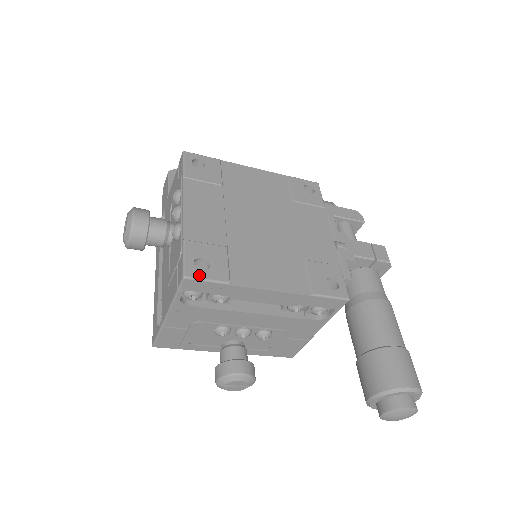
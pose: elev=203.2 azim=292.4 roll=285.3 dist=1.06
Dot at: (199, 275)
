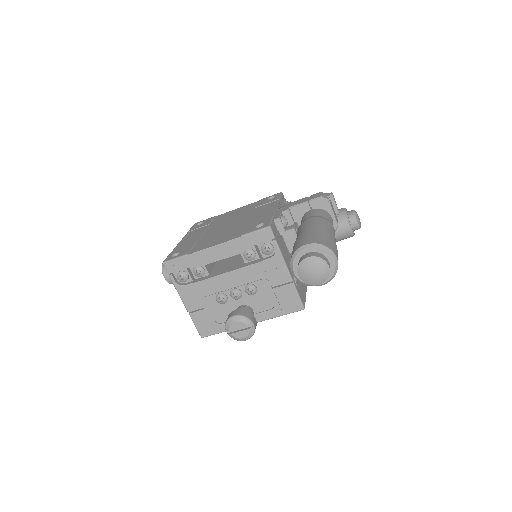
Dot at: (171, 259)
